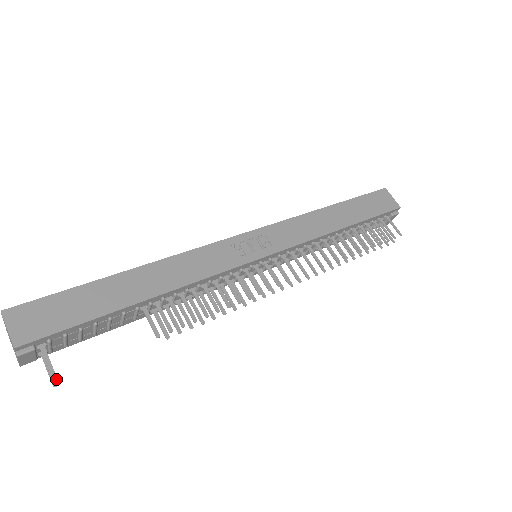
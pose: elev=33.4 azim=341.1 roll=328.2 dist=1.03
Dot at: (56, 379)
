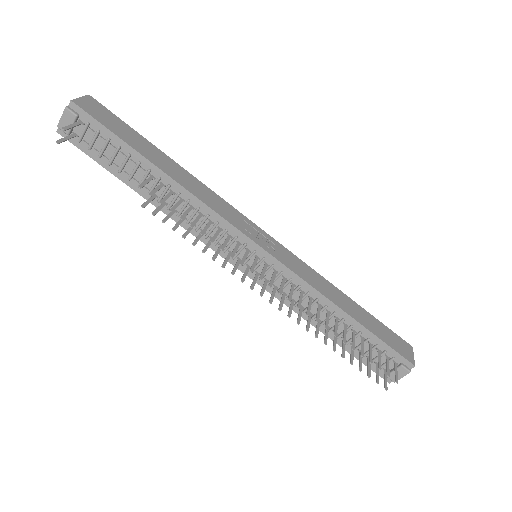
Dot at: (65, 129)
